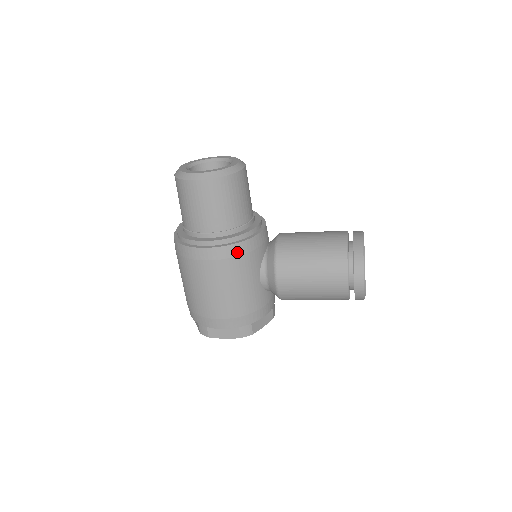
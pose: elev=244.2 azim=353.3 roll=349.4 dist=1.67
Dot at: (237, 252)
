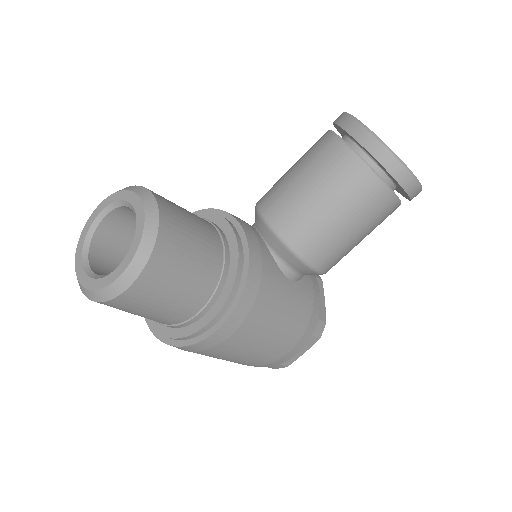
Dot at: (252, 295)
